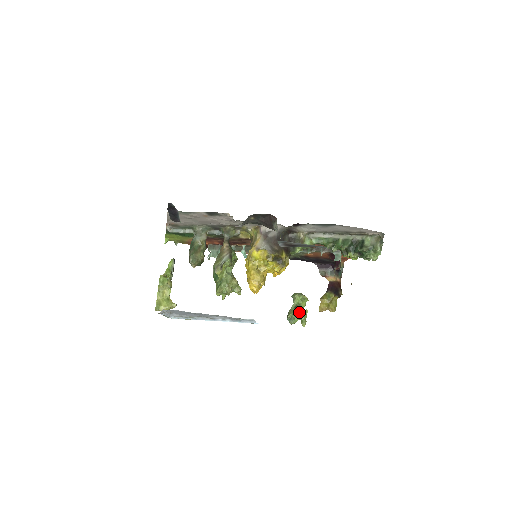
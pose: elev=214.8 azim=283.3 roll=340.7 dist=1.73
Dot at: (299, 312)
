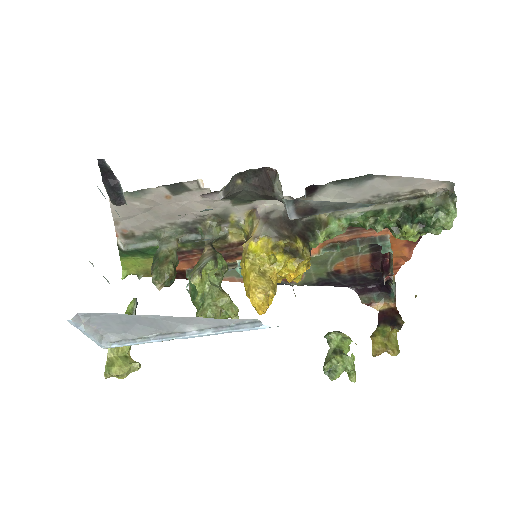
Dot at: (341, 358)
